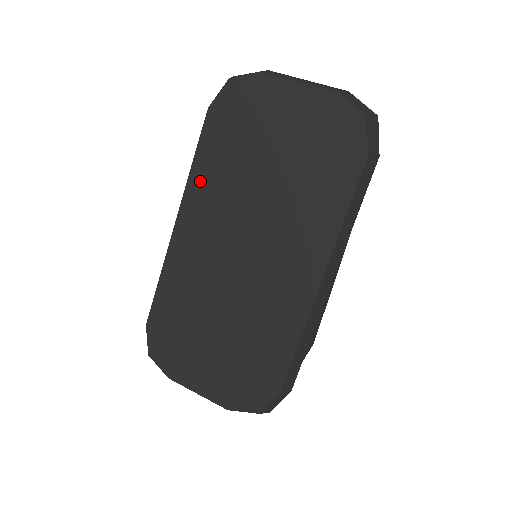
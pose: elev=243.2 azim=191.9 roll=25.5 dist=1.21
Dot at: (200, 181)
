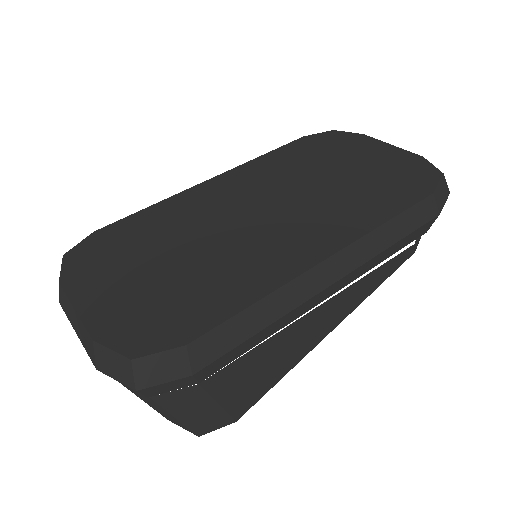
Dot at: (259, 165)
